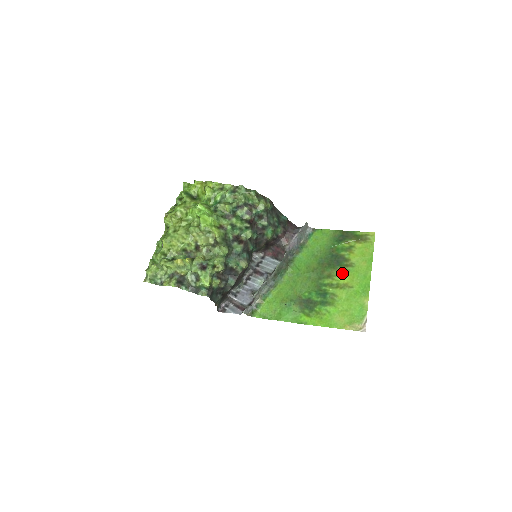
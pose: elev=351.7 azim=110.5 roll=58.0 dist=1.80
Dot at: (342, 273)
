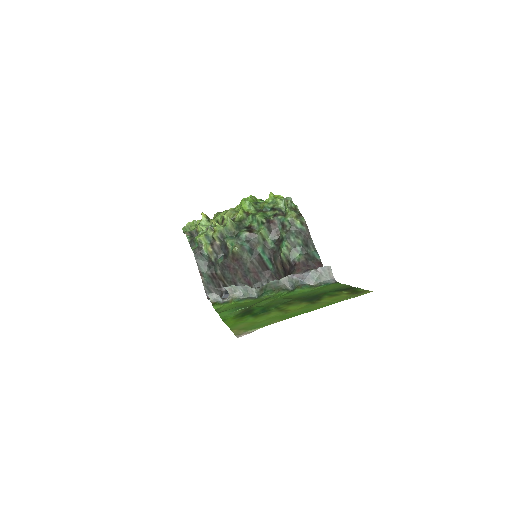
Dot at: (299, 304)
